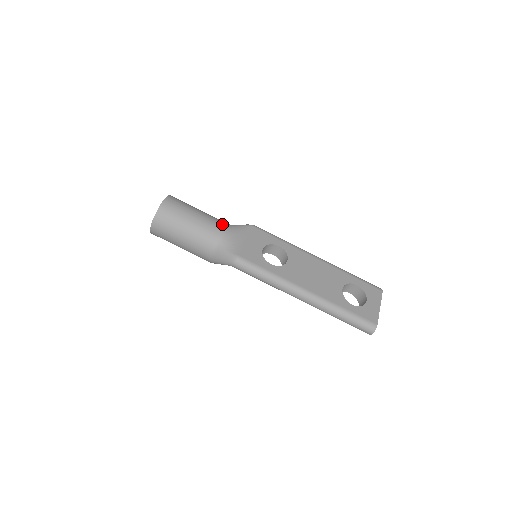
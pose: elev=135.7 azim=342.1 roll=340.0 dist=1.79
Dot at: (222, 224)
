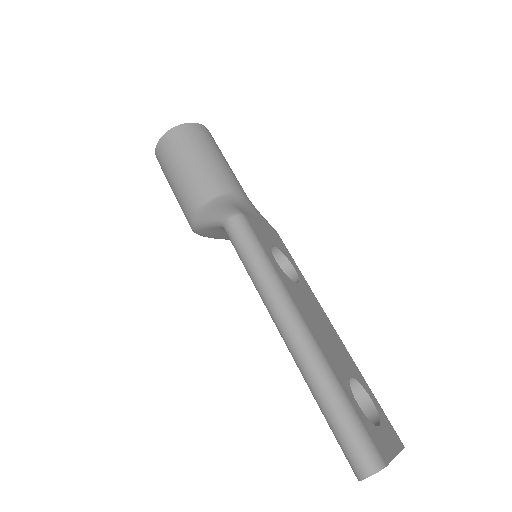
Dot at: occluded
